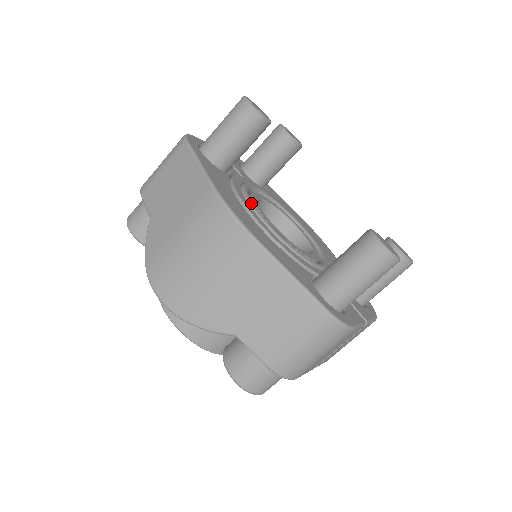
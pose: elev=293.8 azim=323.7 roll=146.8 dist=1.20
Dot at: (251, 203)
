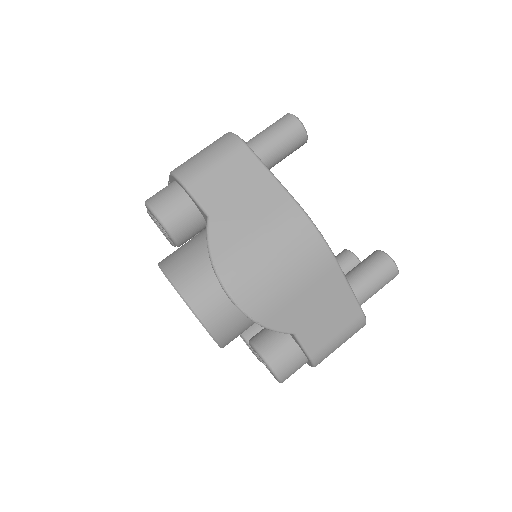
Dot at: occluded
